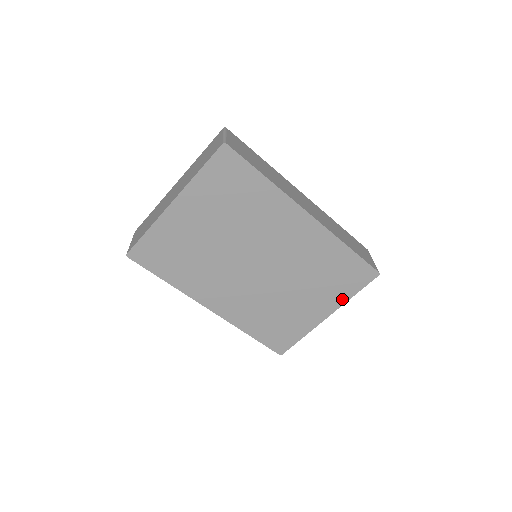
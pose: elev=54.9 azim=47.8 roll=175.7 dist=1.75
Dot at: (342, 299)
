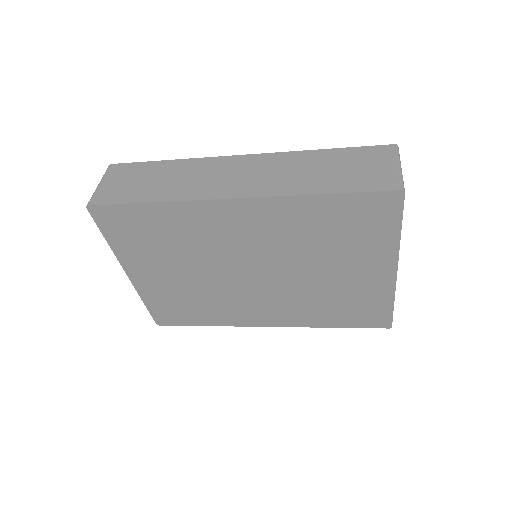
Dot at: (390, 246)
